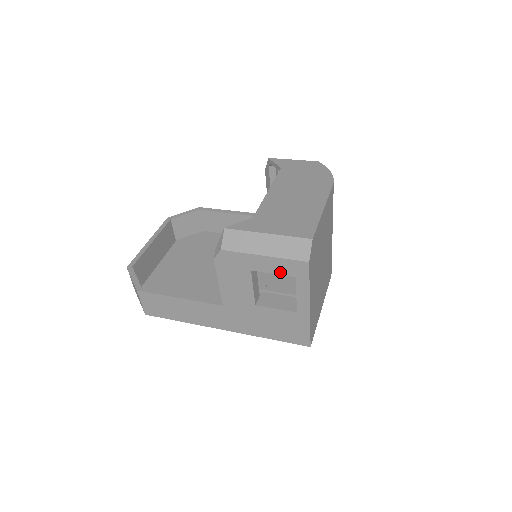
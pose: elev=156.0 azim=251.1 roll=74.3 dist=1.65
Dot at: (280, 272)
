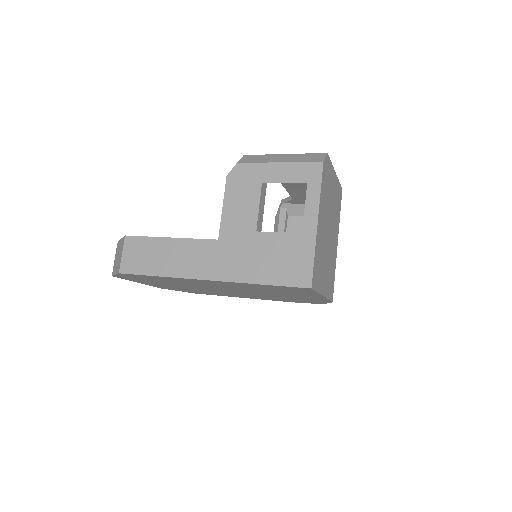
Dot at: (292, 180)
